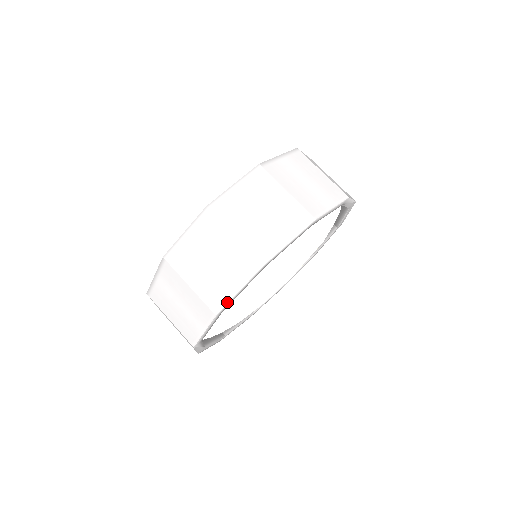
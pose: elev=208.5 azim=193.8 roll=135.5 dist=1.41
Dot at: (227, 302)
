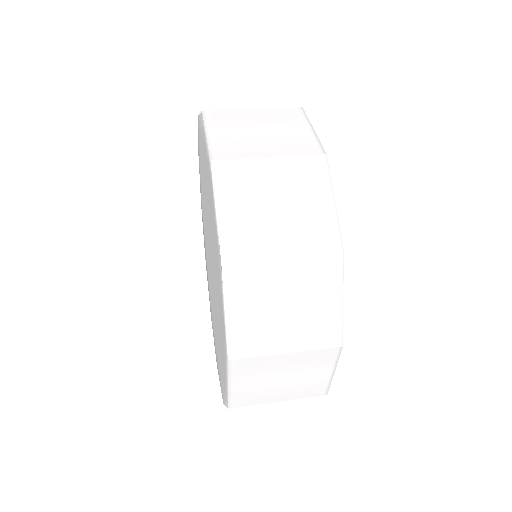
Dot at: (329, 384)
